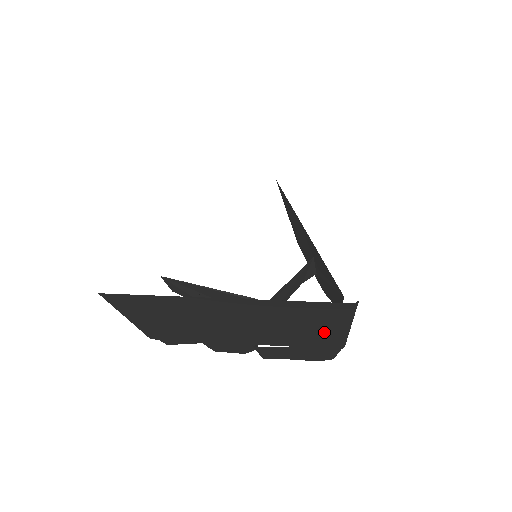
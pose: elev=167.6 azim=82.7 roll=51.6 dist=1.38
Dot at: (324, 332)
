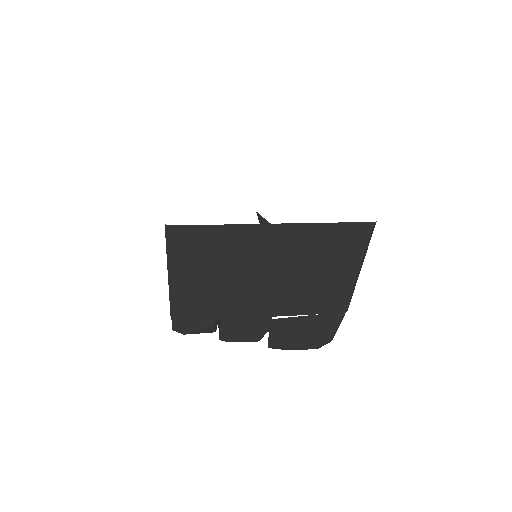
Dot at: (339, 279)
